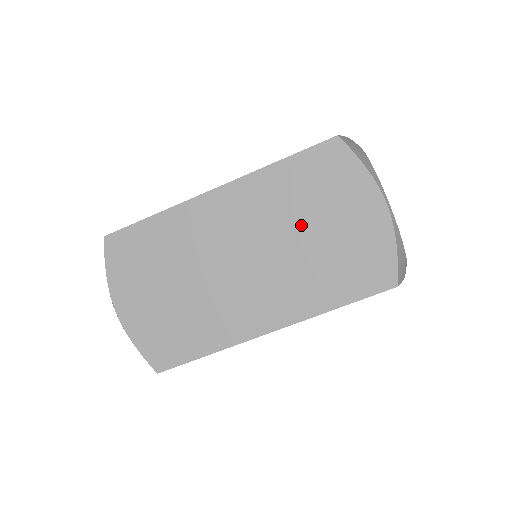
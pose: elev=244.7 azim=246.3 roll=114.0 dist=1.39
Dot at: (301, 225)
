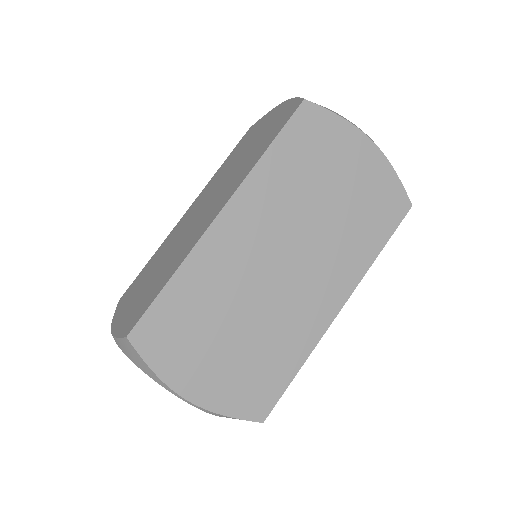
Dot at: (316, 201)
